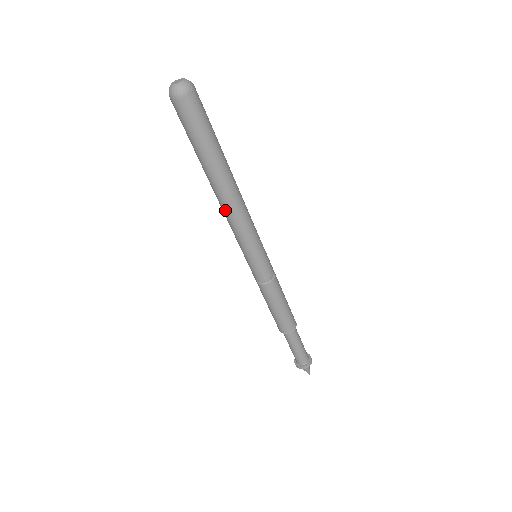
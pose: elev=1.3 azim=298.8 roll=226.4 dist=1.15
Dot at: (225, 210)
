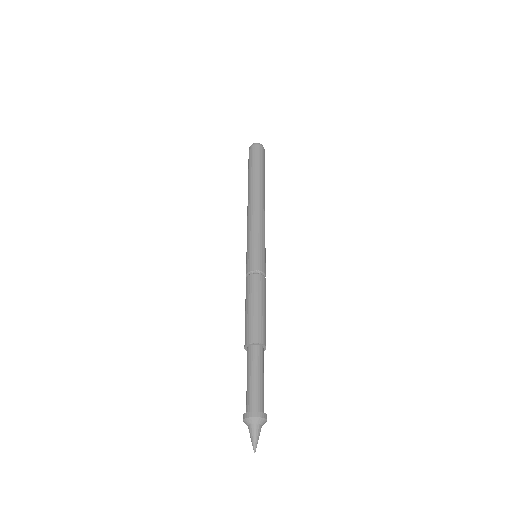
Dot at: (248, 209)
